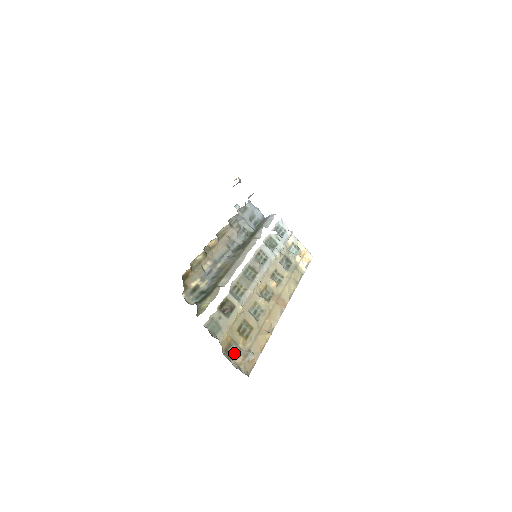
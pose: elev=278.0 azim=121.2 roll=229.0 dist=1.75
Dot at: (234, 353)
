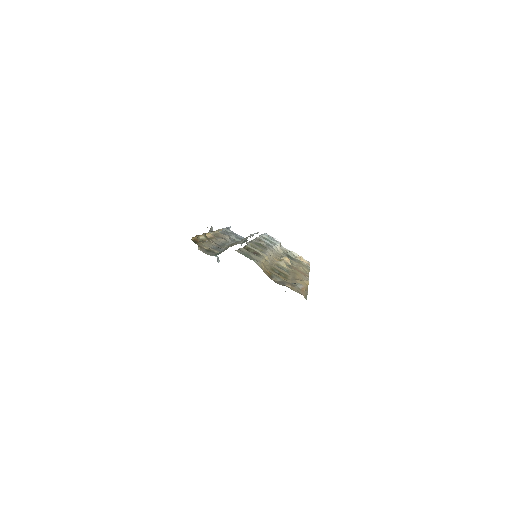
Dot at: (279, 282)
